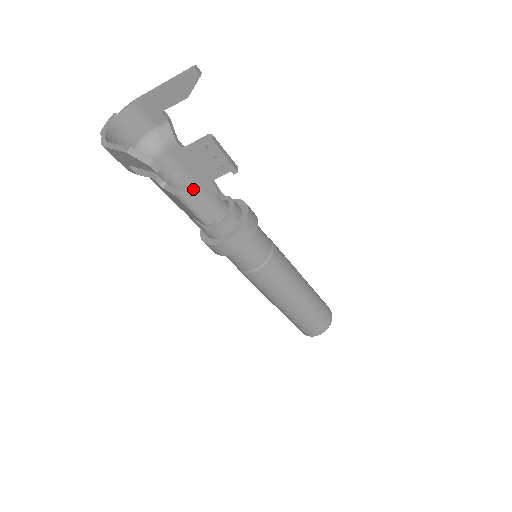
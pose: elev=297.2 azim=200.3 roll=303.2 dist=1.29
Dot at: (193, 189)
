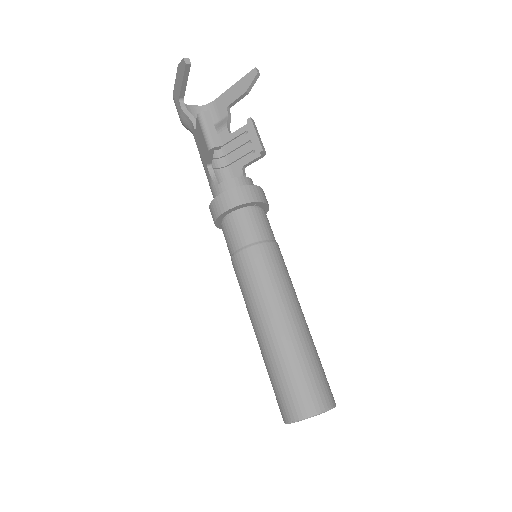
Dot at: (225, 173)
